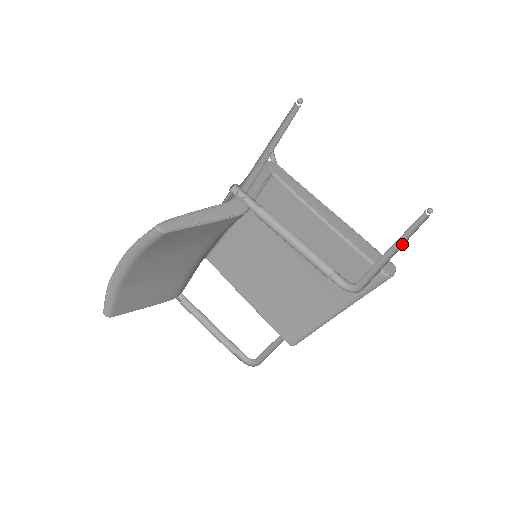
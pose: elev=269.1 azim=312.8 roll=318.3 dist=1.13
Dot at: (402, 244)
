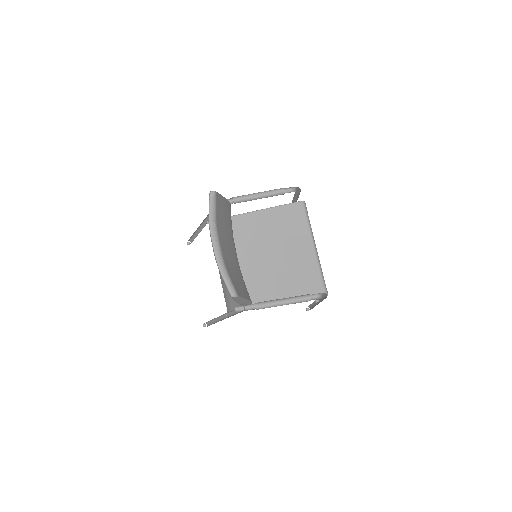
Dot at: occluded
